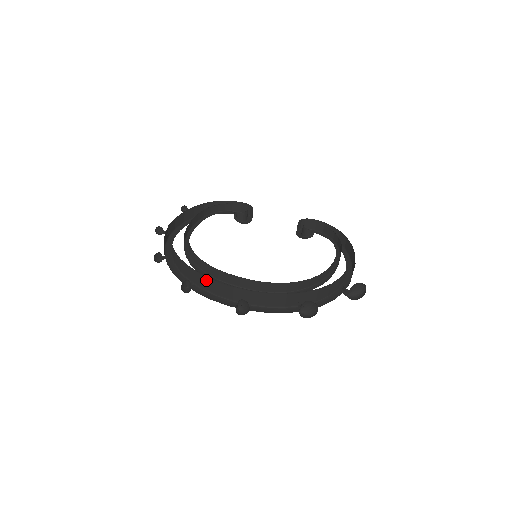
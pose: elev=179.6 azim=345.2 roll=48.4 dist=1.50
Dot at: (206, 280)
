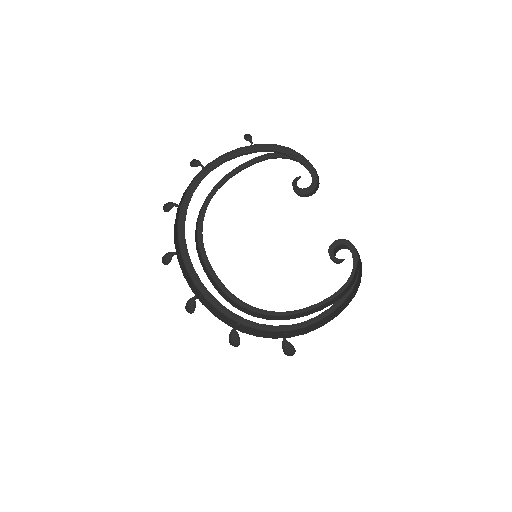
Dot at: occluded
